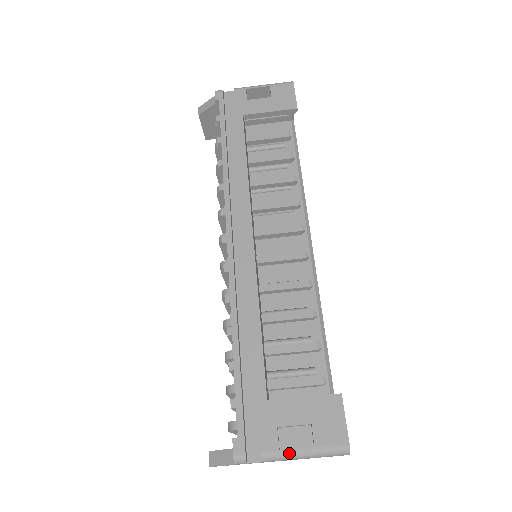
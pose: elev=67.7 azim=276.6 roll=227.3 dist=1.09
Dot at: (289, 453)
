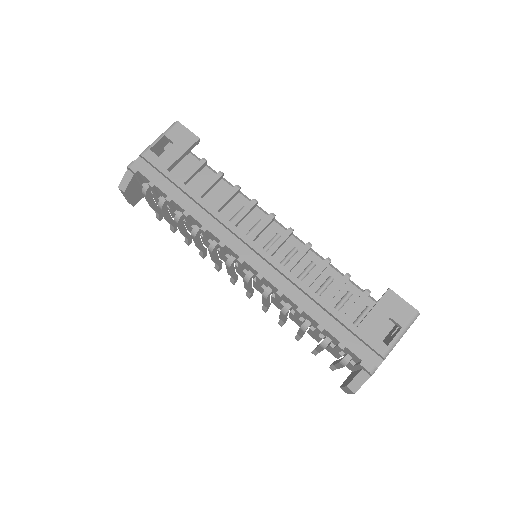
Dot at: (393, 342)
